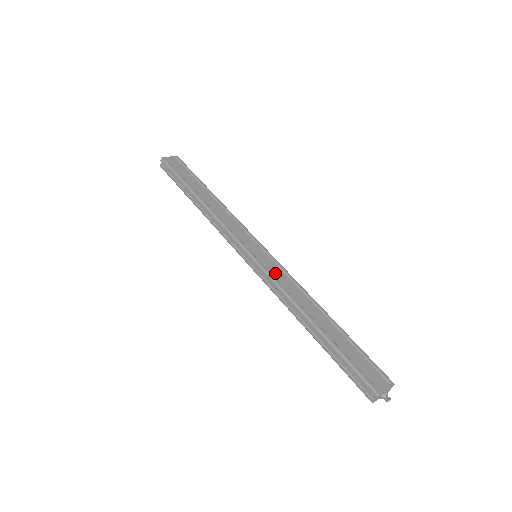
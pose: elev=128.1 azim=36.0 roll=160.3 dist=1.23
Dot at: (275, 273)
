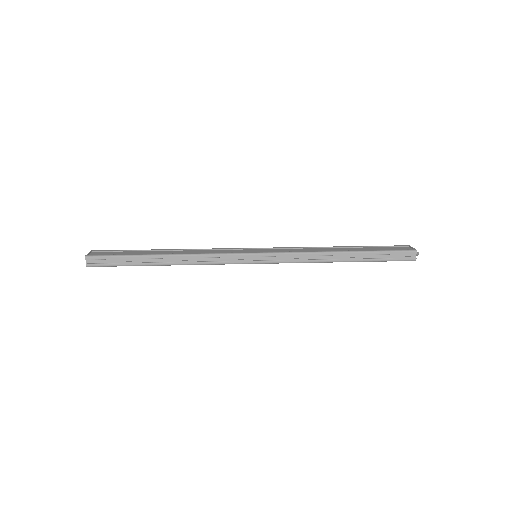
Dot at: (285, 251)
